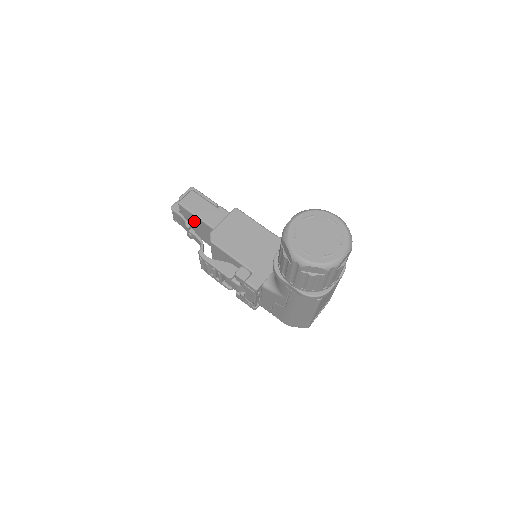
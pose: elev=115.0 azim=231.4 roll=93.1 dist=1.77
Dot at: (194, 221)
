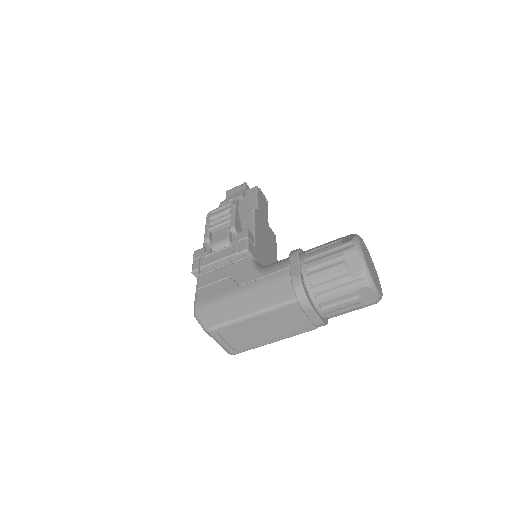
Dot at: (246, 202)
